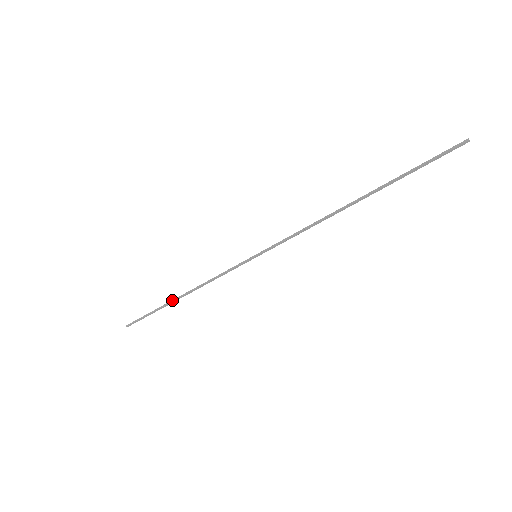
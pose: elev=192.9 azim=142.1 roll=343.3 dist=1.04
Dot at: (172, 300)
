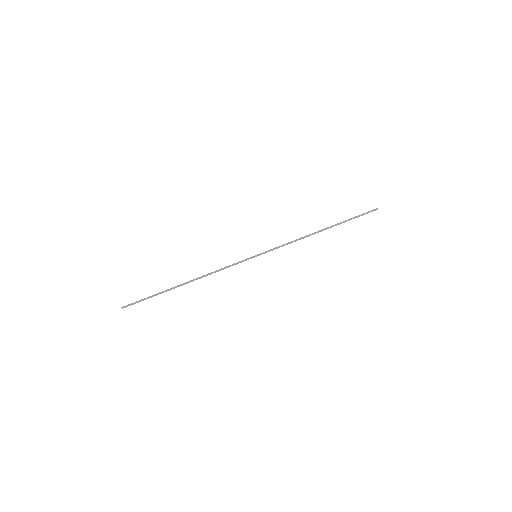
Dot at: (178, 285)
